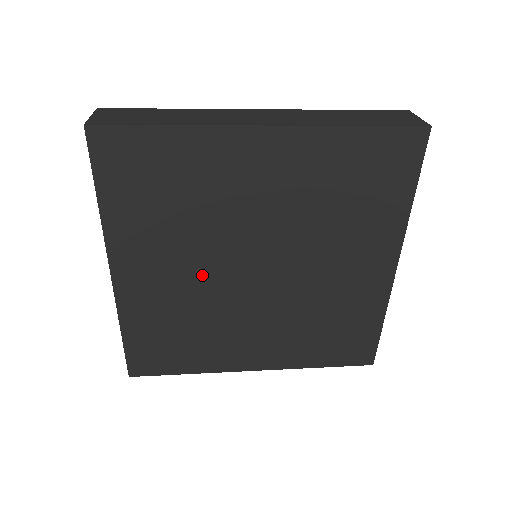
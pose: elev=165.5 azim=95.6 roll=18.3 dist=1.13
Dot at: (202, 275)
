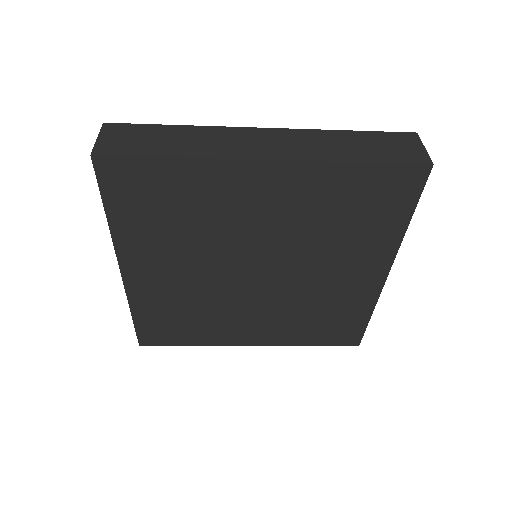
Dot at: (204, 275)
